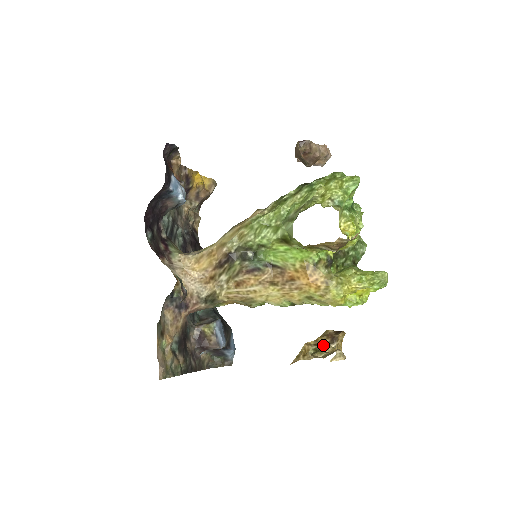
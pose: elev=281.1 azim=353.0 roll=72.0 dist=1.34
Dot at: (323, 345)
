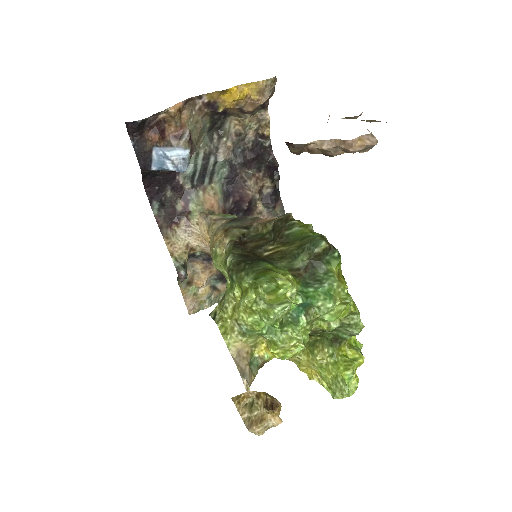
Dot at: (260, 403)
